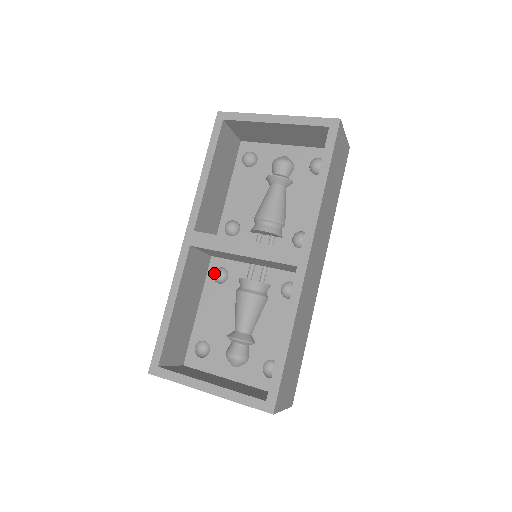
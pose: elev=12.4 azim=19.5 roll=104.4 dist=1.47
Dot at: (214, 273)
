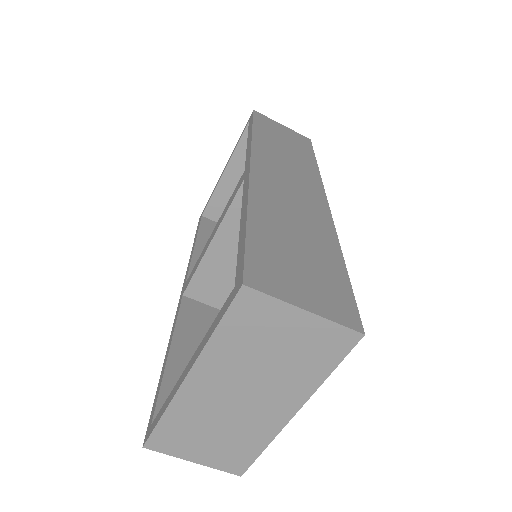
Dot at: occluded
